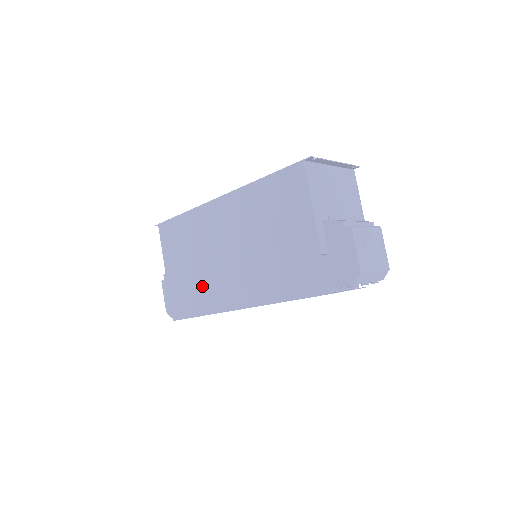
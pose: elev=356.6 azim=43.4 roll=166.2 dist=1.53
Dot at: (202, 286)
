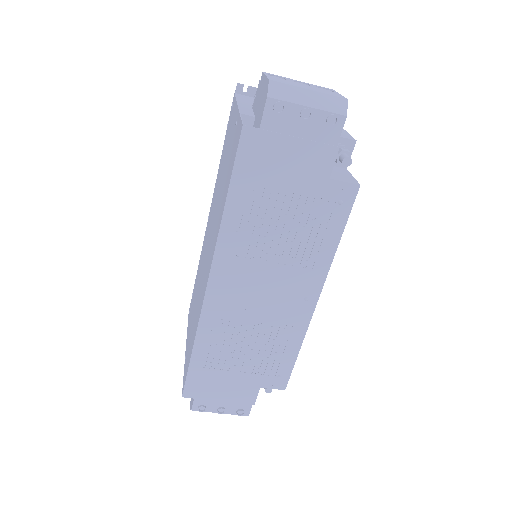
Dot at: (196, 312)
